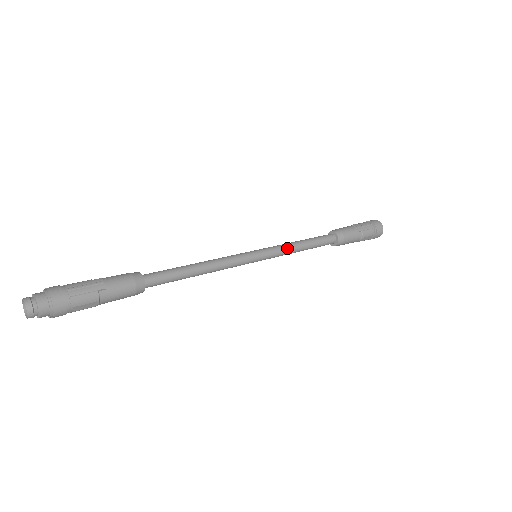
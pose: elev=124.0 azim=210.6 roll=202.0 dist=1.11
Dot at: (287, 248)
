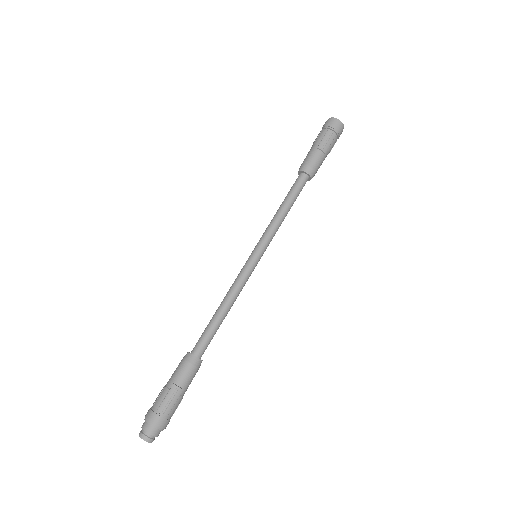
Dot at: (276, 228)
